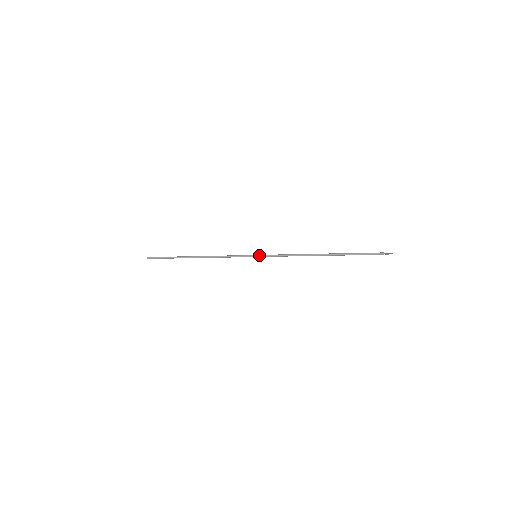
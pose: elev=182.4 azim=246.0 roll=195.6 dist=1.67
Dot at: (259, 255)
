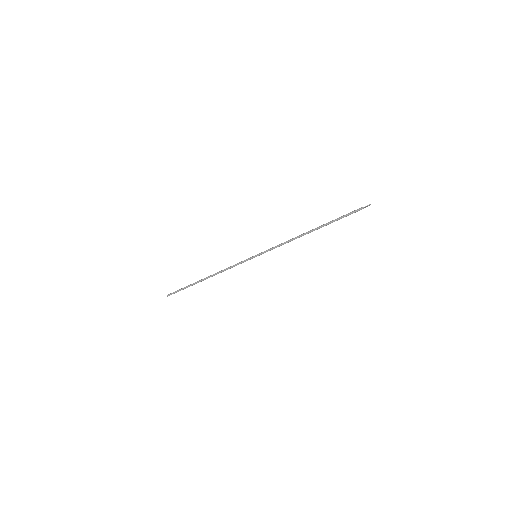
Dot at: (258, 254)
